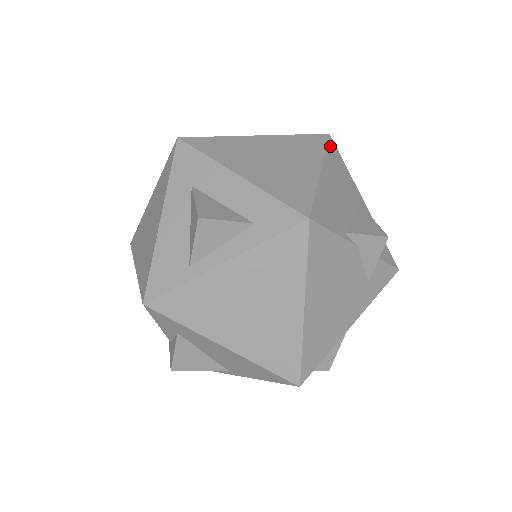
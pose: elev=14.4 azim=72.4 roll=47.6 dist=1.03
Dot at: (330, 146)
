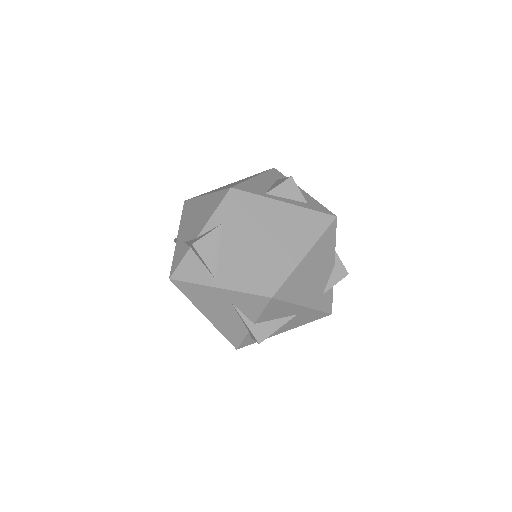
Dot at: occluded
